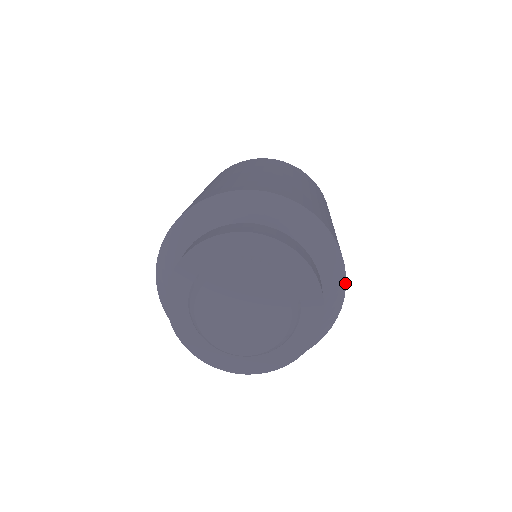
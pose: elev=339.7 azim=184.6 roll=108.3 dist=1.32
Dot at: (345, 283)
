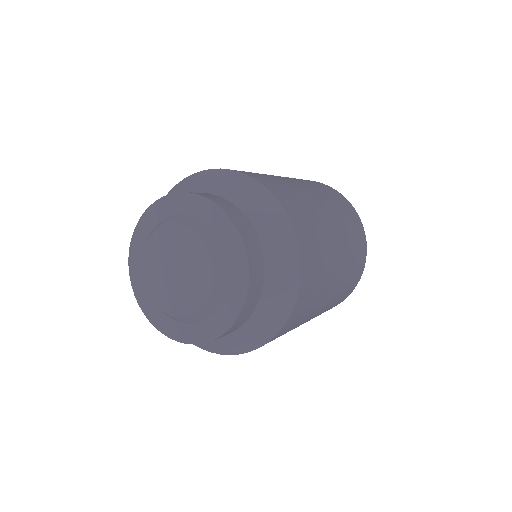
Dot at: (256, 182)
